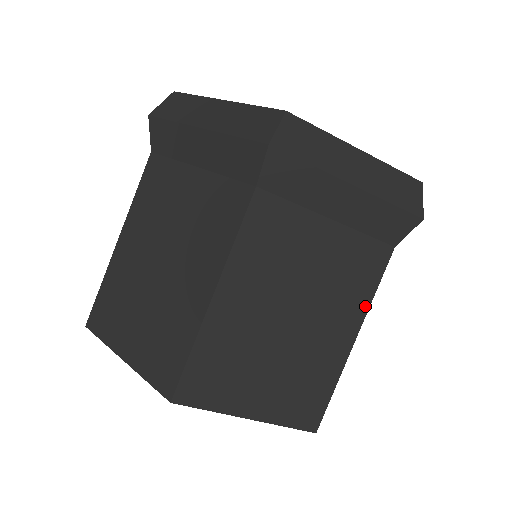
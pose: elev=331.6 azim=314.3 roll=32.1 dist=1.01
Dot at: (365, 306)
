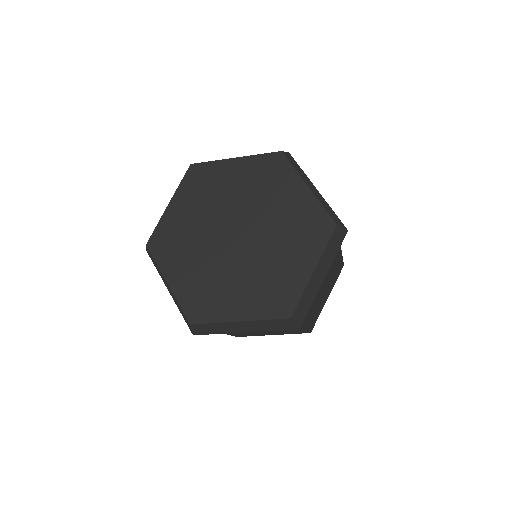
Dot at: occluded
